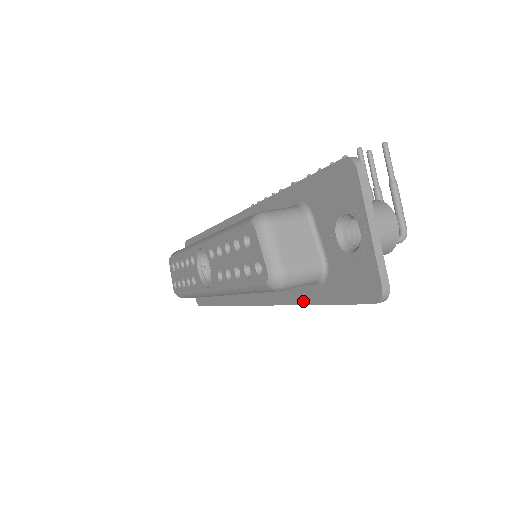
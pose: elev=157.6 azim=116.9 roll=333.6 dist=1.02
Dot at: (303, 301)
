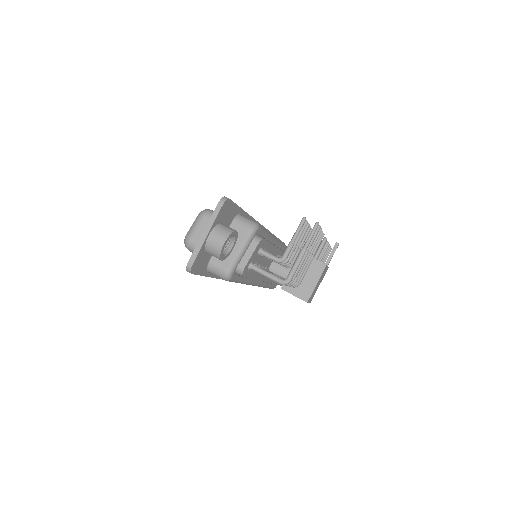
Dot at: occluded
